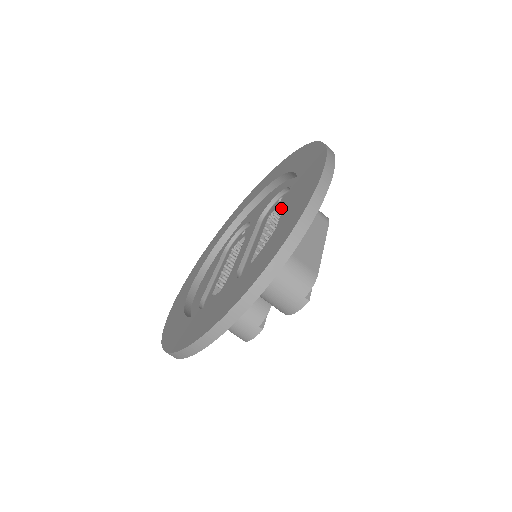
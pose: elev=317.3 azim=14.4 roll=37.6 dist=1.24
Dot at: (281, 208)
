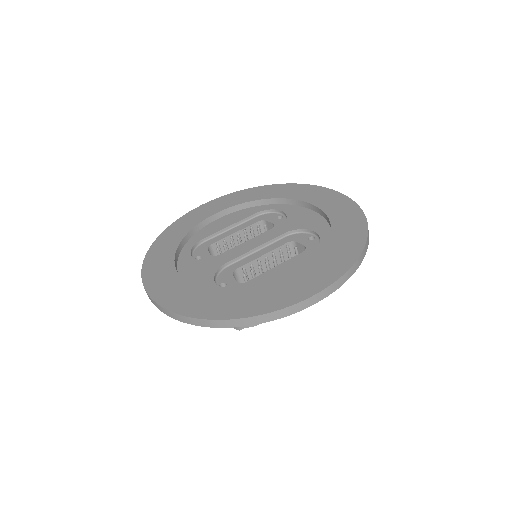
Dot at: (303, 247)
